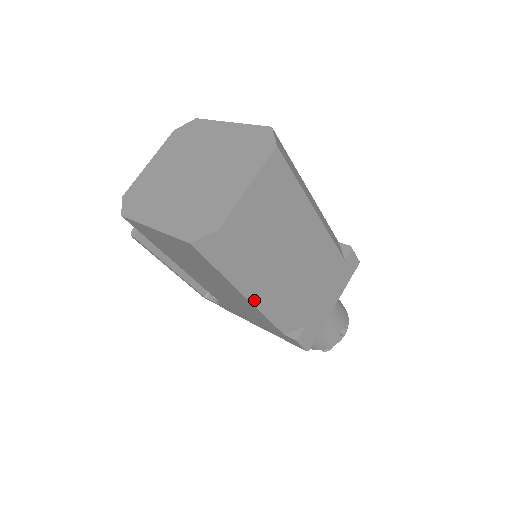
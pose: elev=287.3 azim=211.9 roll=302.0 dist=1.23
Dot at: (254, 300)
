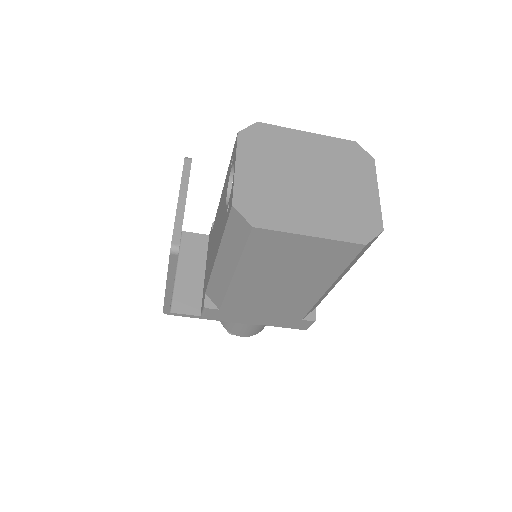
Dot at: (327, 291)
